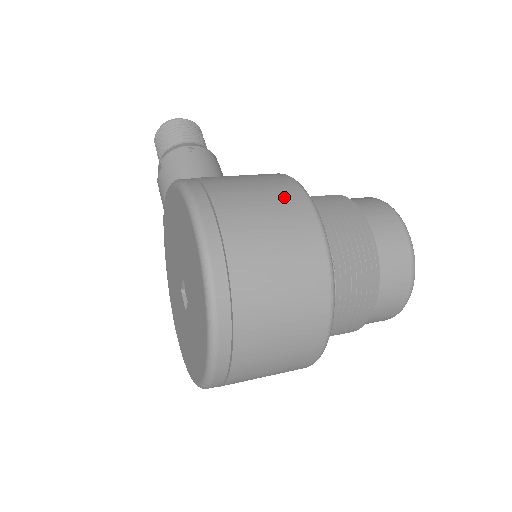
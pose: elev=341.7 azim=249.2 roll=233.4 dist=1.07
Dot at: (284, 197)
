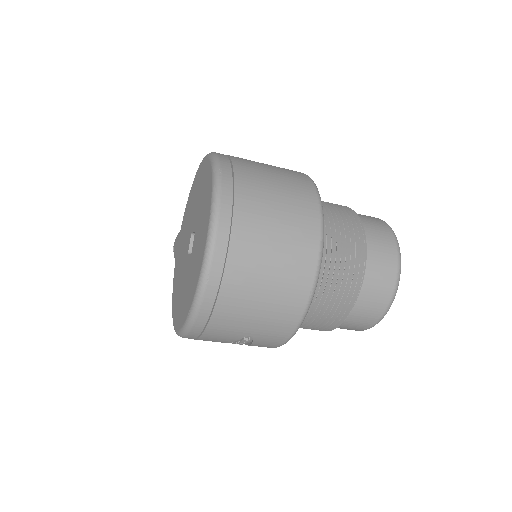
Dot at: occluded
